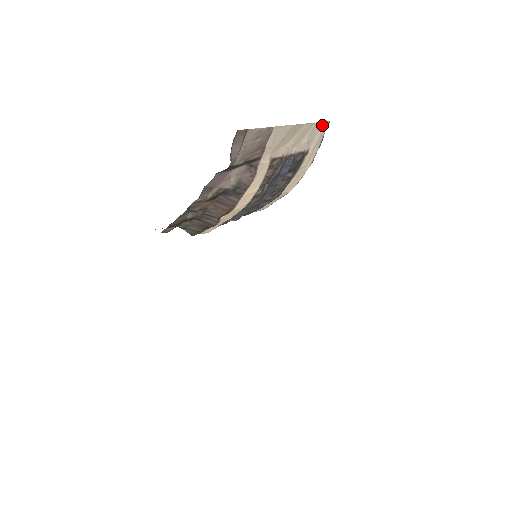
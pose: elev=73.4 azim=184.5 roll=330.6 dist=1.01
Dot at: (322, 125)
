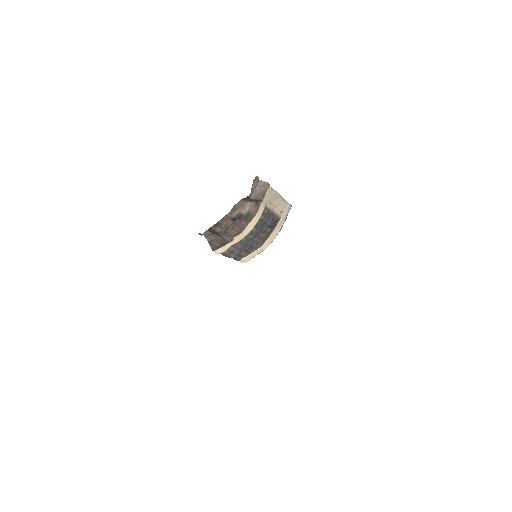
Dot at: (288, 205)
